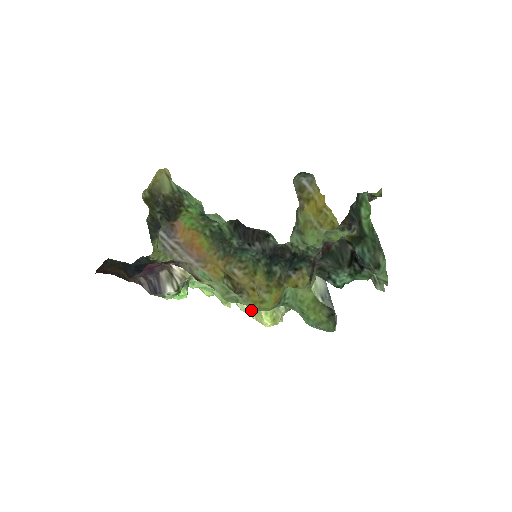
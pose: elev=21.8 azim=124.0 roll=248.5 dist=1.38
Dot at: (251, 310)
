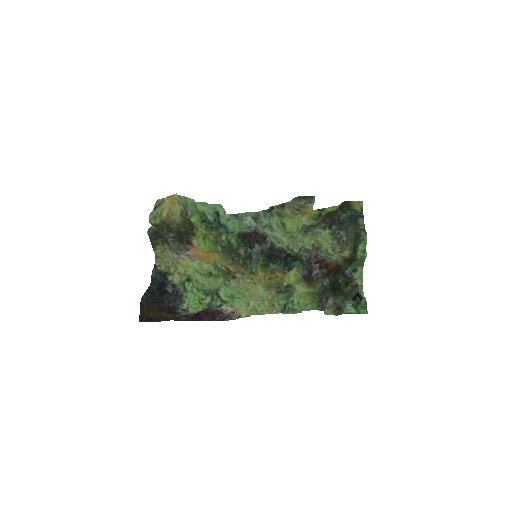
Dot at: occluded
